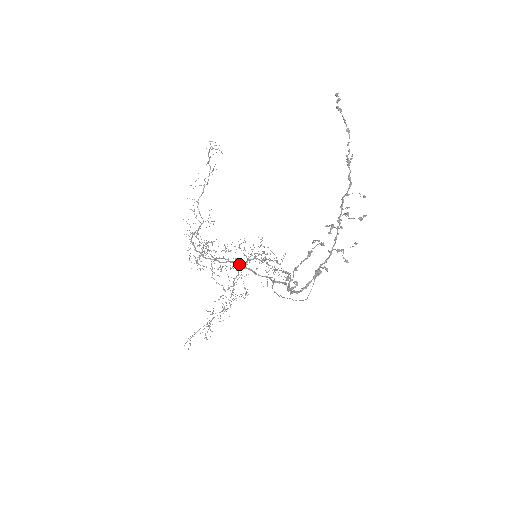
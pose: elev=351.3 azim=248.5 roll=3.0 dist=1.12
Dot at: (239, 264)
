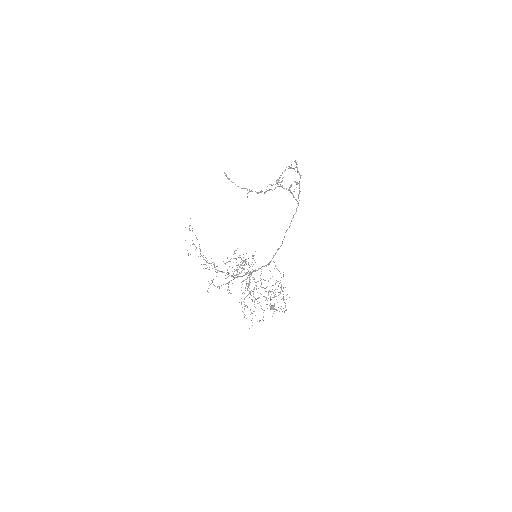
Dot at: occluded
